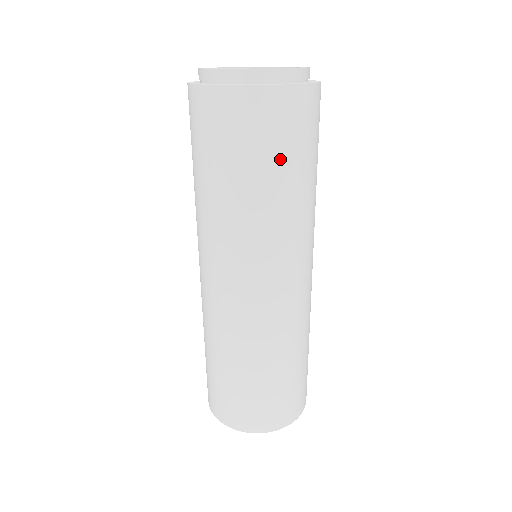
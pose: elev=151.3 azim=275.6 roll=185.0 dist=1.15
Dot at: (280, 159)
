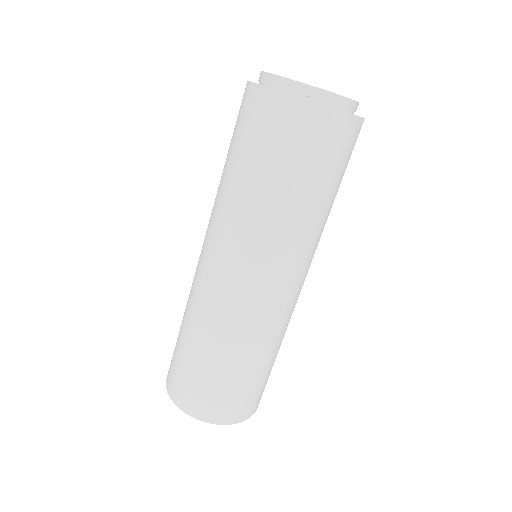
Dot at: (280, 163)
